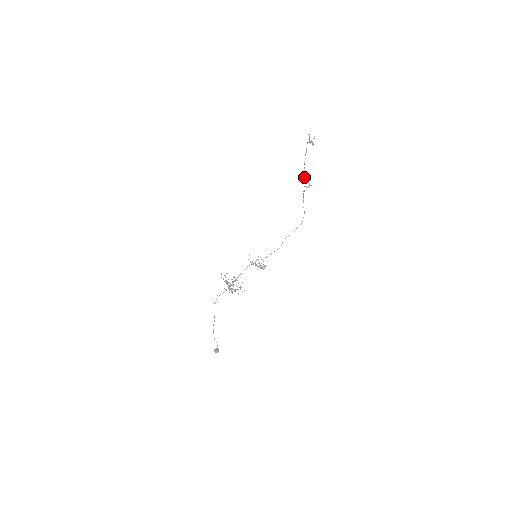
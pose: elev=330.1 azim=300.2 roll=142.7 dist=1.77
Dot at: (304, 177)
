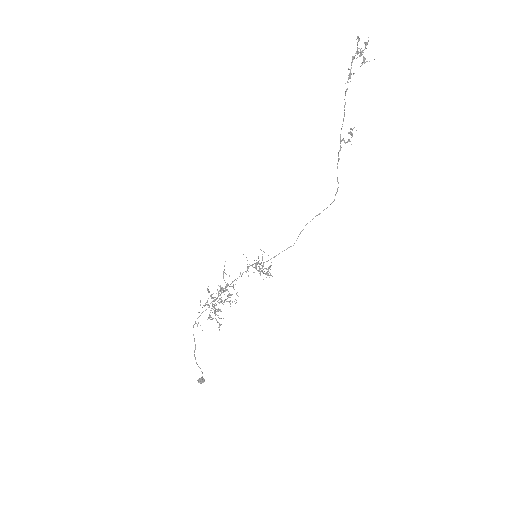
Dot at: occluded
